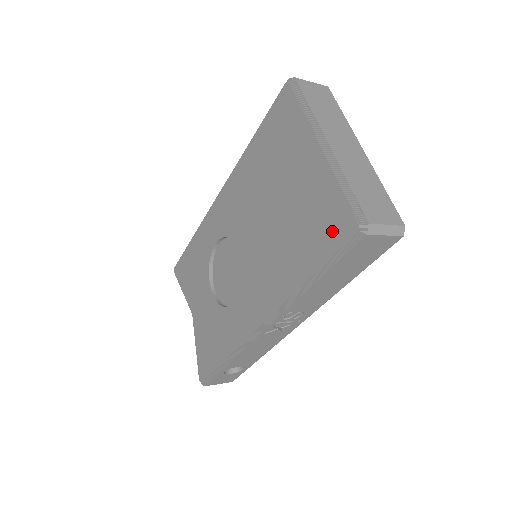
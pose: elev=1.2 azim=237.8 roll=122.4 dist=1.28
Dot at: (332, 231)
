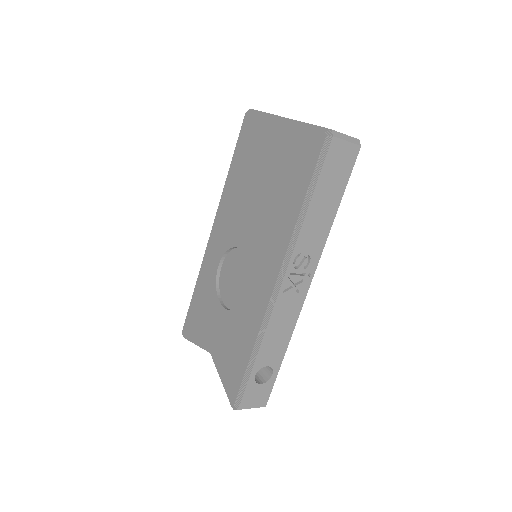
Dot at: (308, 155)
